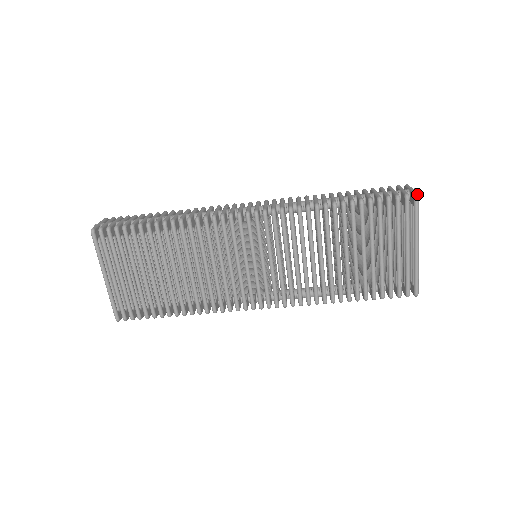
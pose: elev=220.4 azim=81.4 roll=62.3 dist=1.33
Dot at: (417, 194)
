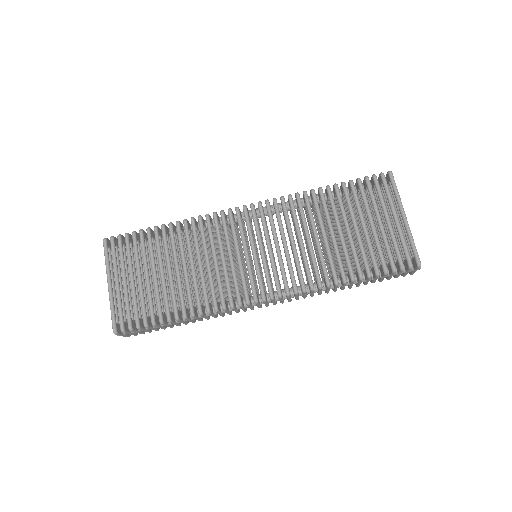
Dot at: (390, 171)
